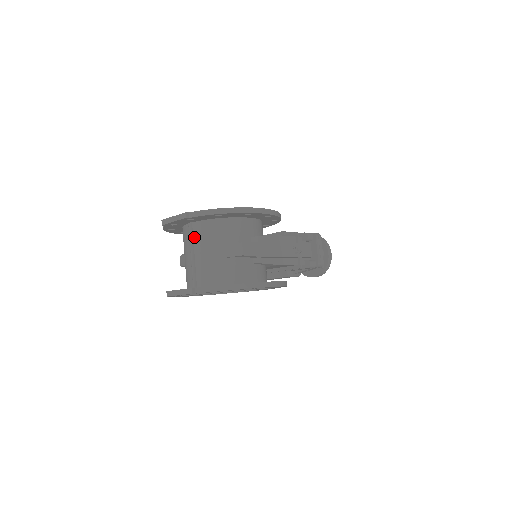
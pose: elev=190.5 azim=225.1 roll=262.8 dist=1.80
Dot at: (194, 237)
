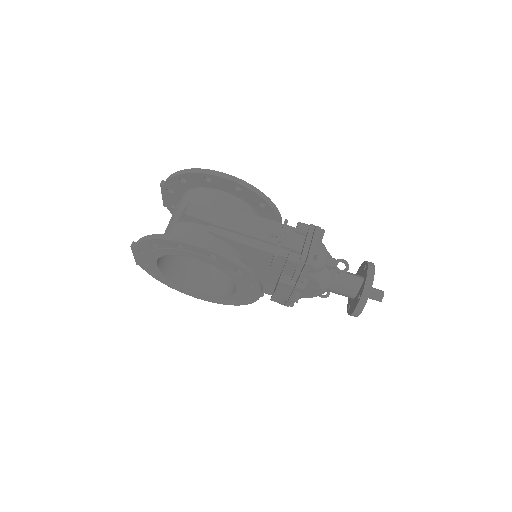
Dot at: occluded
